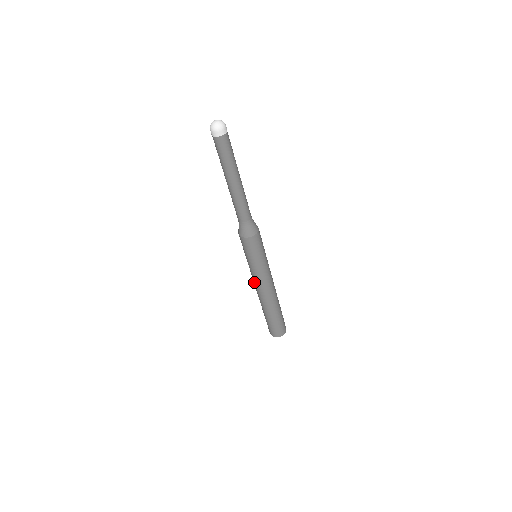
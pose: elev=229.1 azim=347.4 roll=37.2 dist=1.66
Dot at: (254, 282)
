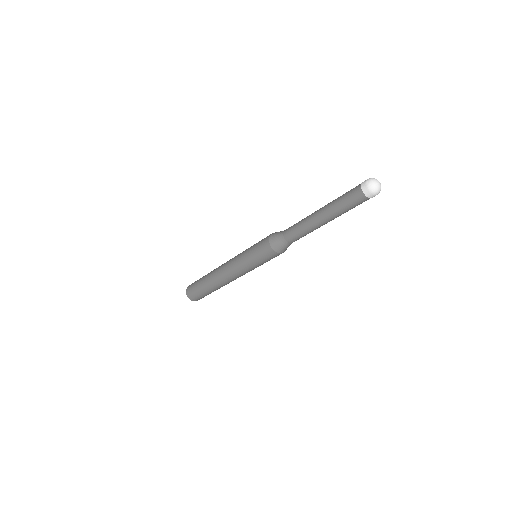
Dot at: (230, 260)
